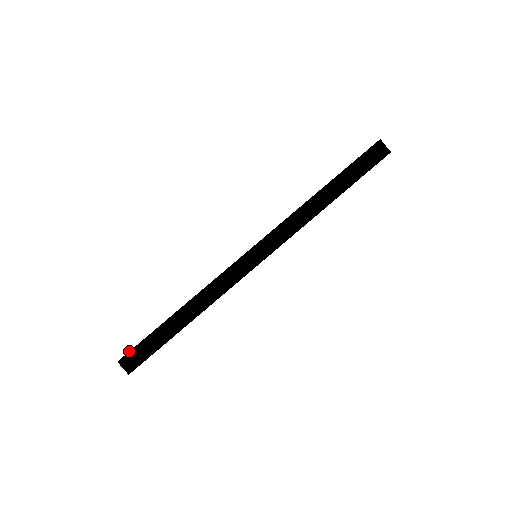
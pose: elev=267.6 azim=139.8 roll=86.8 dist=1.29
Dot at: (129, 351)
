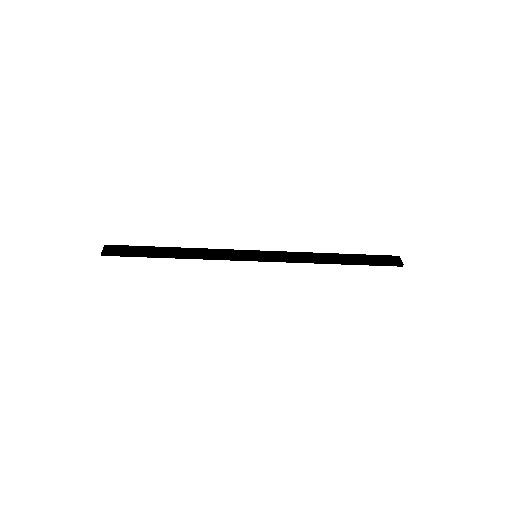
Dot at: (119, 246)
